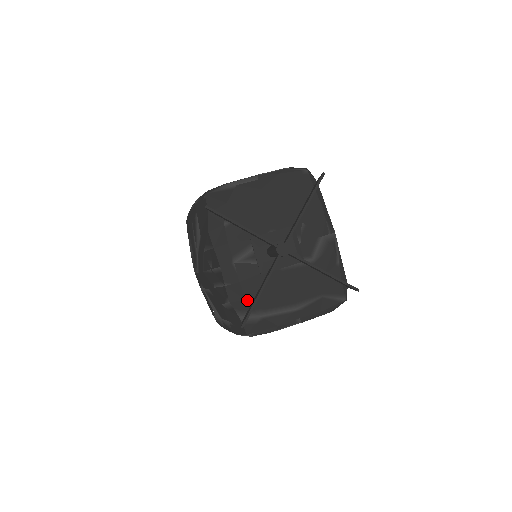
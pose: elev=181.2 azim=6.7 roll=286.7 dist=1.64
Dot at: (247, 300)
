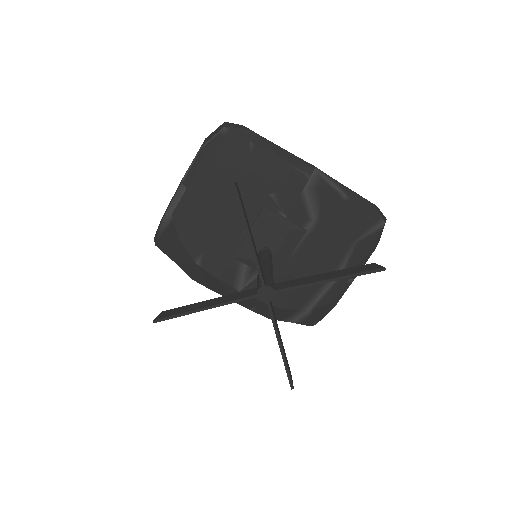
Dot at: (283, 309)
